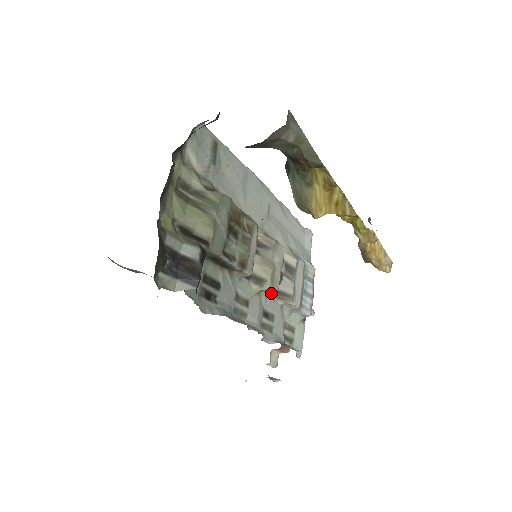
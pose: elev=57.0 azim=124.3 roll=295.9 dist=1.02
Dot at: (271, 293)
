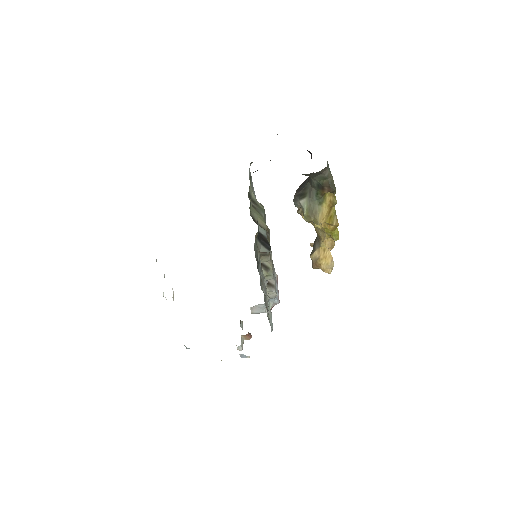
Dot at: (270, 279)
